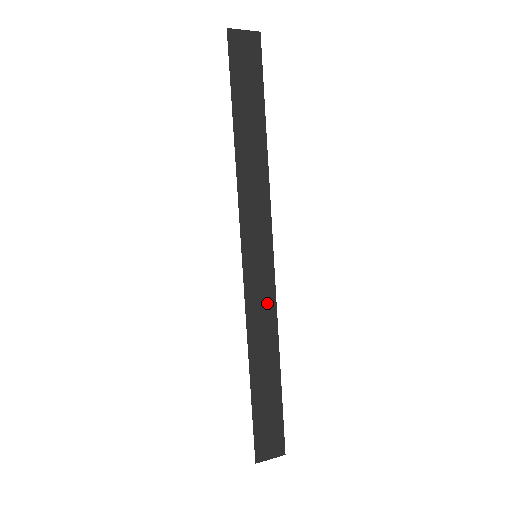
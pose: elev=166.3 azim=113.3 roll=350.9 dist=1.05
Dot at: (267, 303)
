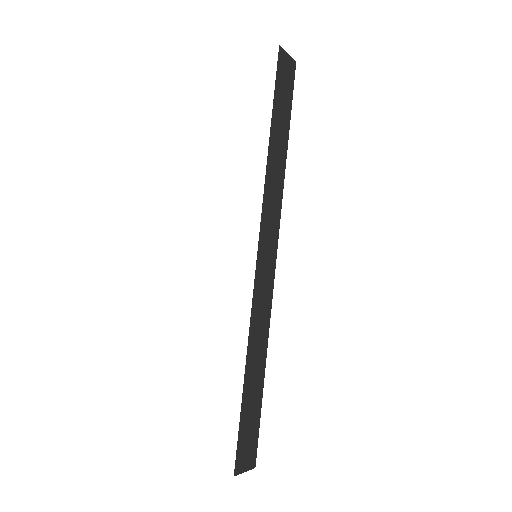
Dot at: (266, 302)
